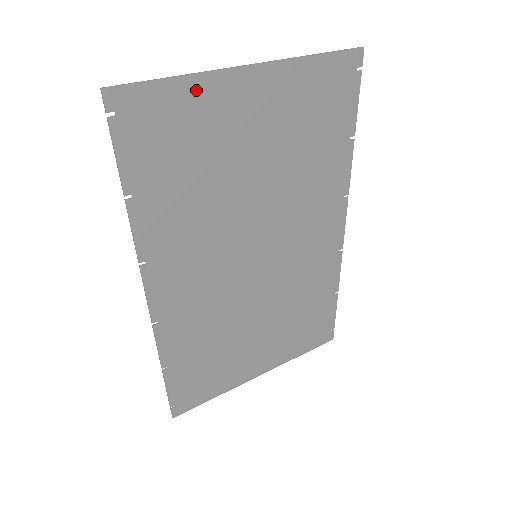
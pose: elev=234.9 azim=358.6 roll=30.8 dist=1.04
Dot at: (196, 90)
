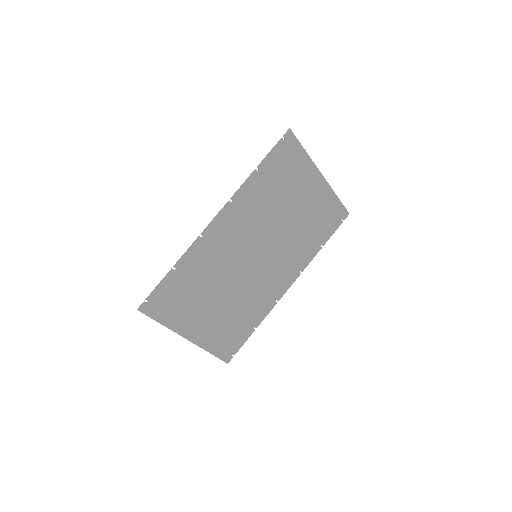
Dot at: (306, 163)
